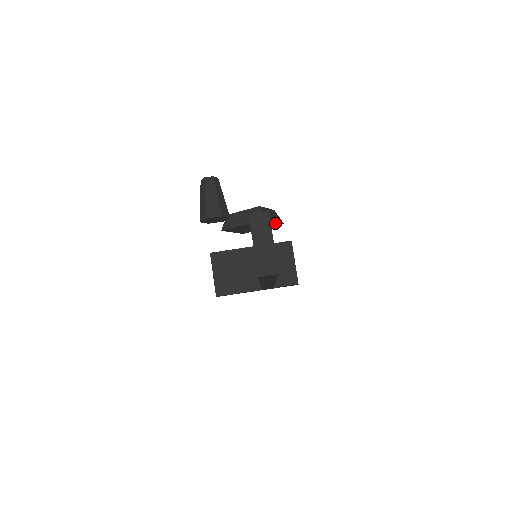
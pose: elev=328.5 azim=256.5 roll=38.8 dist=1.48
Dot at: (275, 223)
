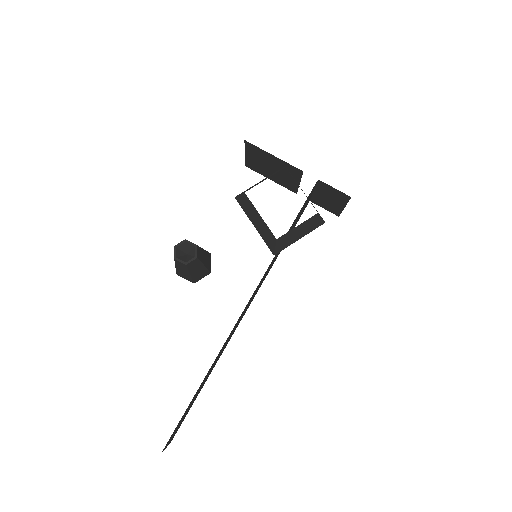
Dot at: (306, 229)
